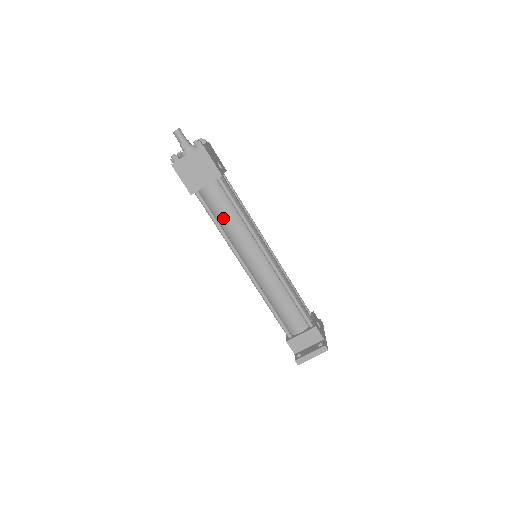
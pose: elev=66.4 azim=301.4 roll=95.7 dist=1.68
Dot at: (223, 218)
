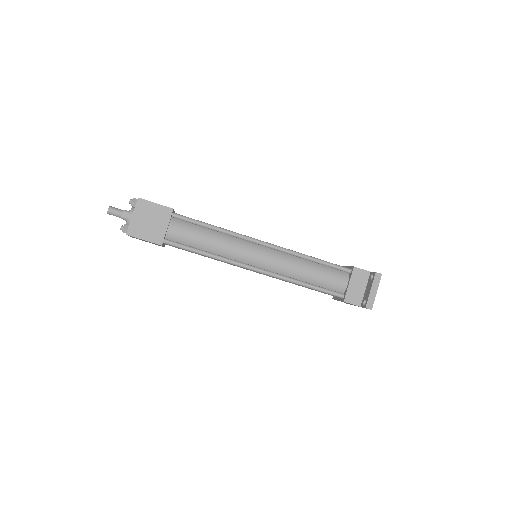
Dot at: (203, 243)
